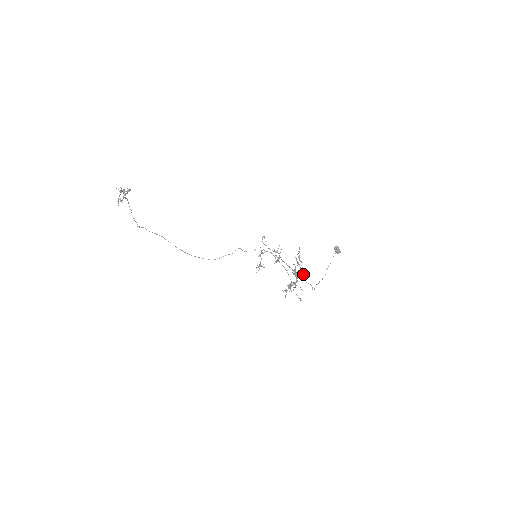
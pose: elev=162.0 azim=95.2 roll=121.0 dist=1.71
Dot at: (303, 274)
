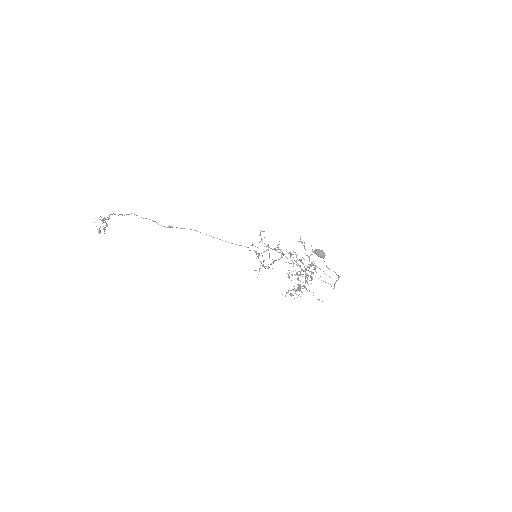
Dot at: (312, 272)
